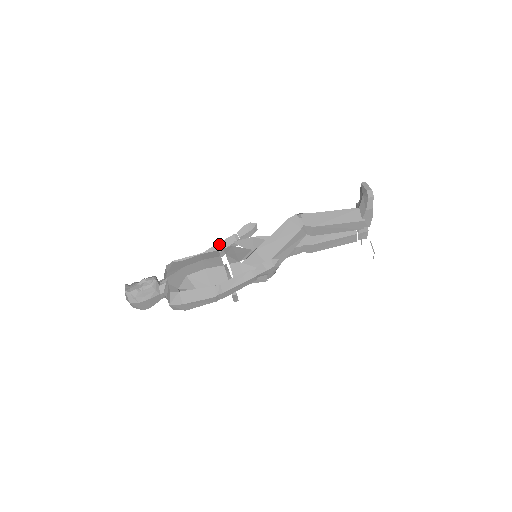
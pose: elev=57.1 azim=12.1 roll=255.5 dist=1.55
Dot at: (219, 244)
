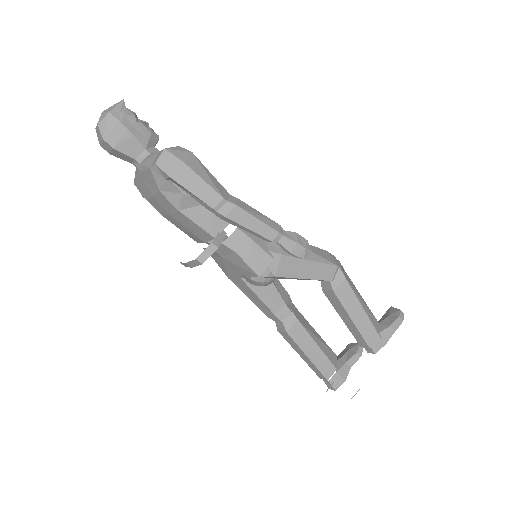
Dot at: occluded
